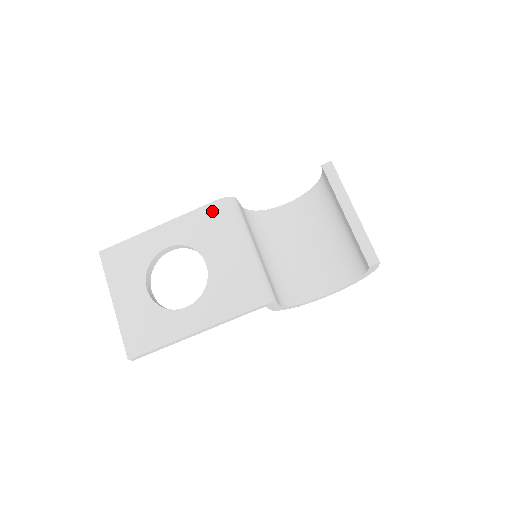
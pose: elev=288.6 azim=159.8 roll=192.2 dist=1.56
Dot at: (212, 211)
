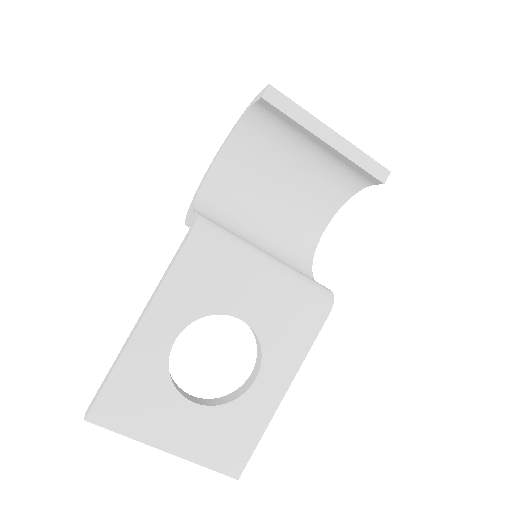
Dot at: (194, 255)
